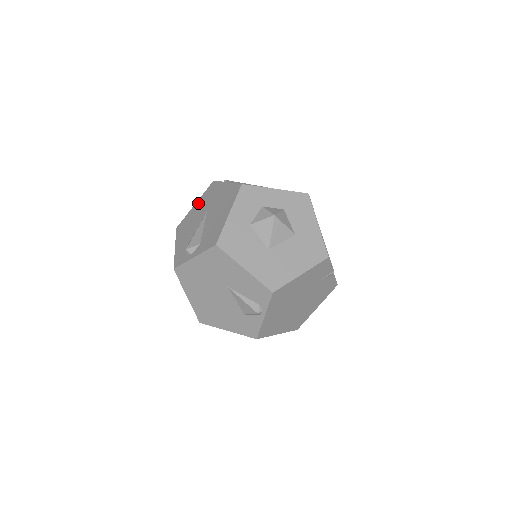
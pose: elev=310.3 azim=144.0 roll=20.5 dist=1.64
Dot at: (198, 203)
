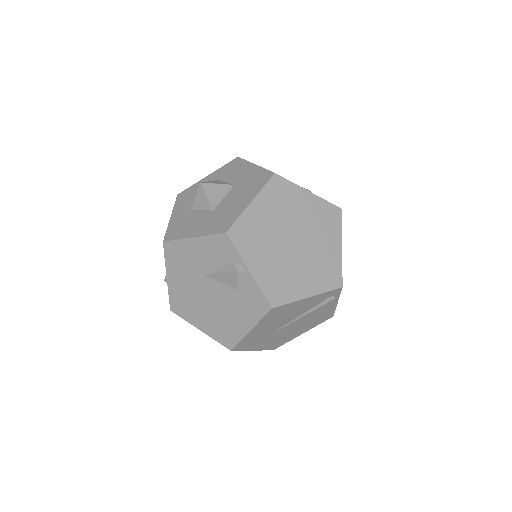
Dot at: occluded
